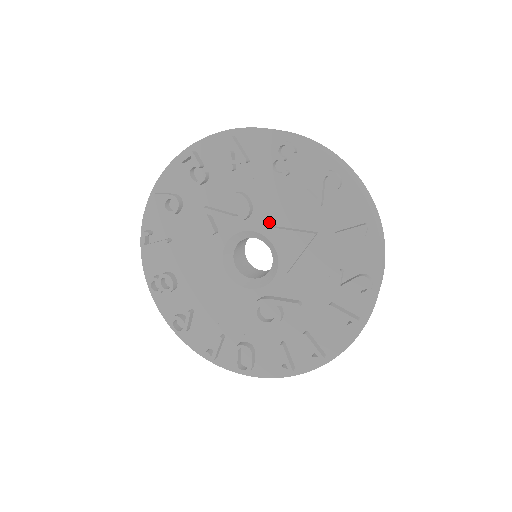
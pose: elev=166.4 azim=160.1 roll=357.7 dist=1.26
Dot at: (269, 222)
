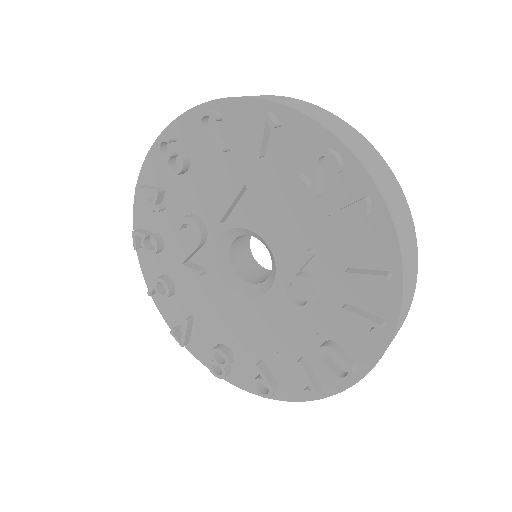
Dot at: occluded
